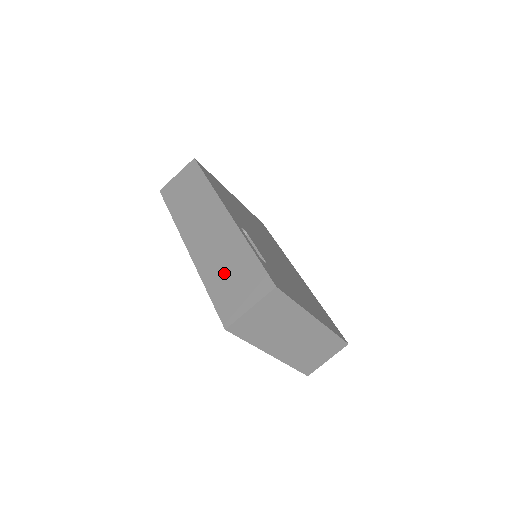
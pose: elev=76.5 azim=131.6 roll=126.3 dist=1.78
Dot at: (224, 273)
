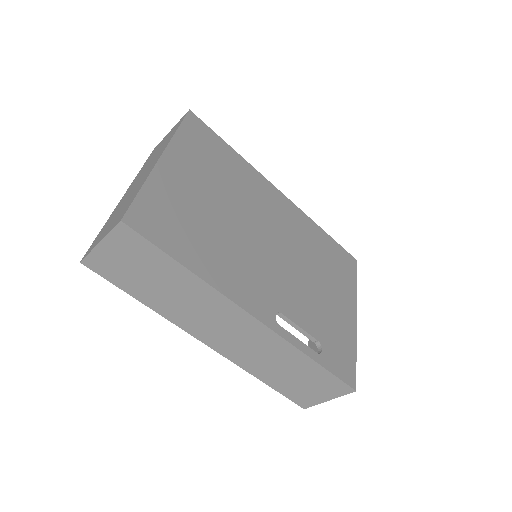
Dot at: (282, 374)
